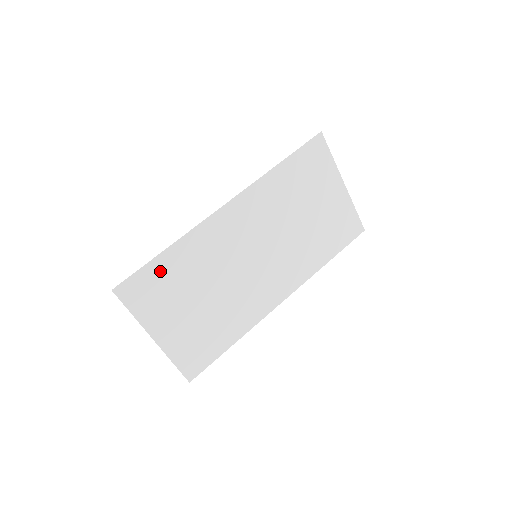
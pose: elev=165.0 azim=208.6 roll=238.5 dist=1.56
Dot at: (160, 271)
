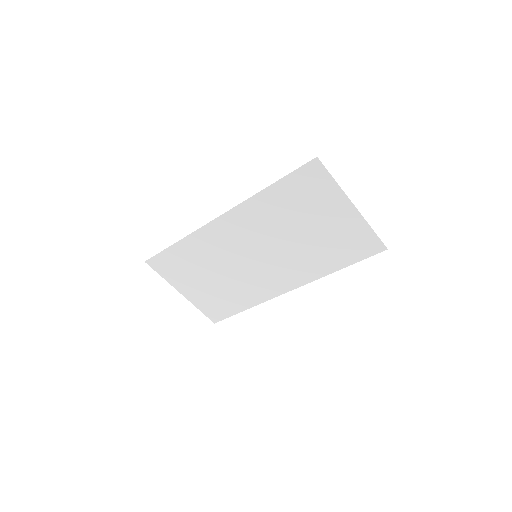
Dot at: (175, 255)
